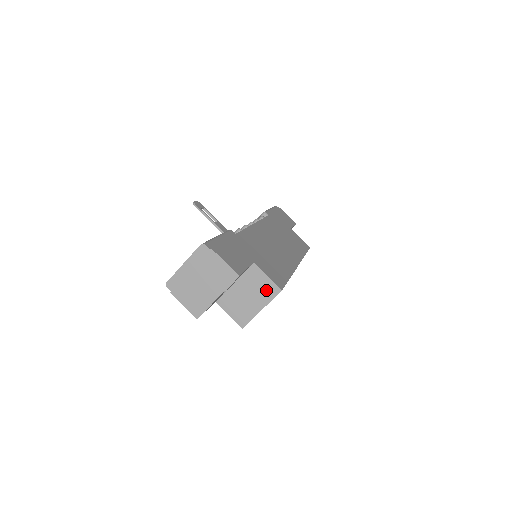
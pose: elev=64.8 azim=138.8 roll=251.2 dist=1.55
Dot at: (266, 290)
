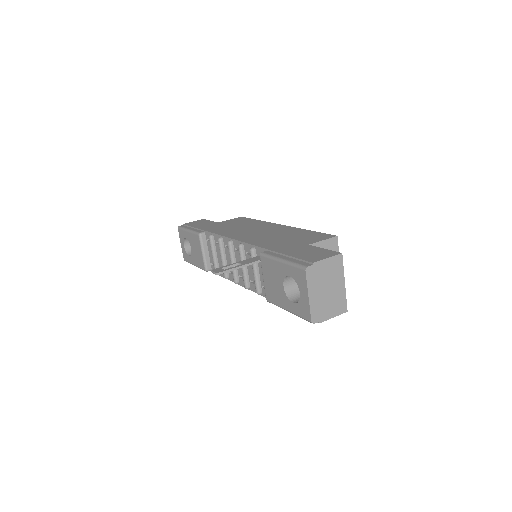
Dot at: (330, 249)
